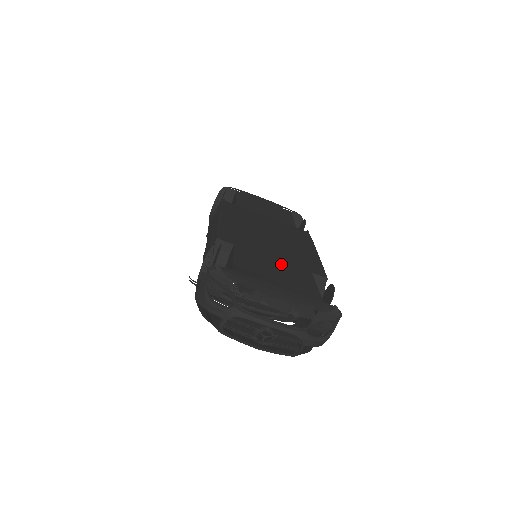
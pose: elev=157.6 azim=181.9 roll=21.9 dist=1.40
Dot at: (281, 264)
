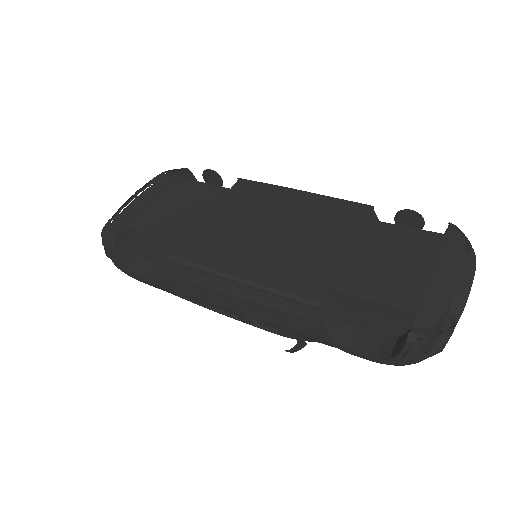
Dot at: (361, 247)
